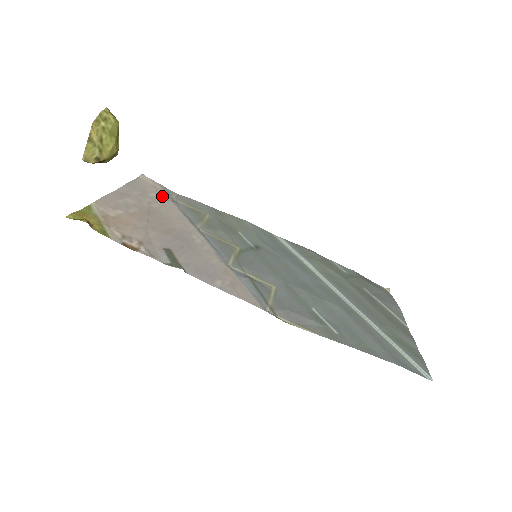
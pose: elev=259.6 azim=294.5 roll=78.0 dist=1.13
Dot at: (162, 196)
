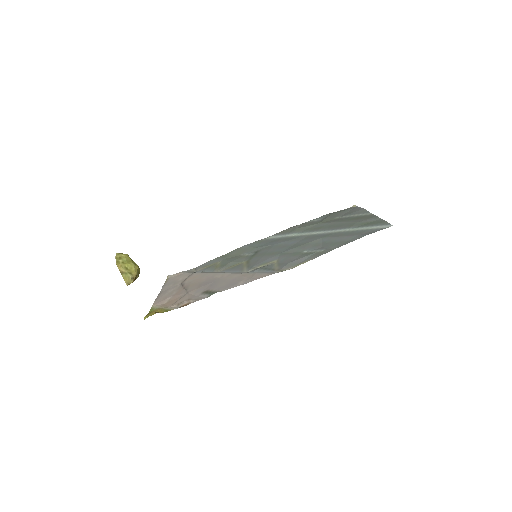
Dot at: (186, 275)
